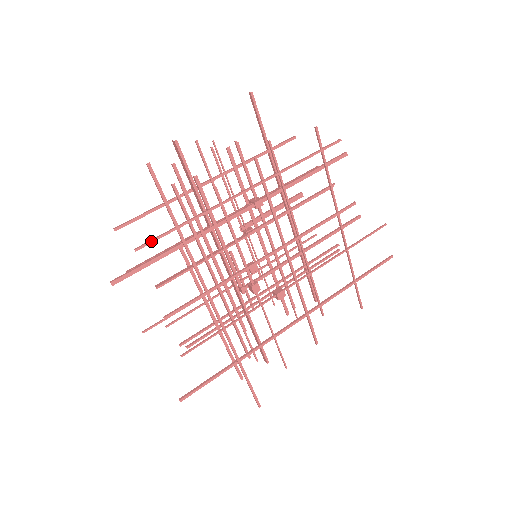
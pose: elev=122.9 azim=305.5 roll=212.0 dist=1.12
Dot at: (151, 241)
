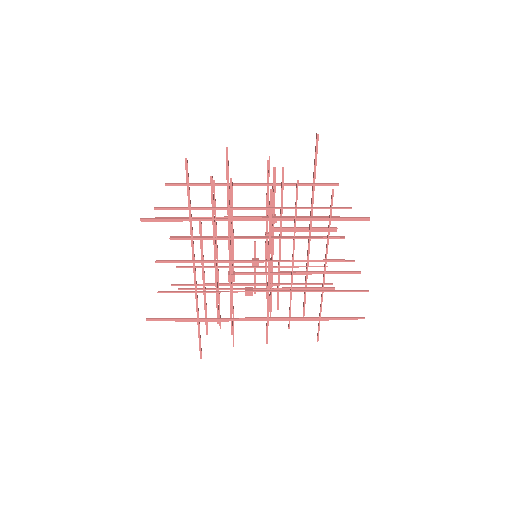
Dot at: (167, 208)
